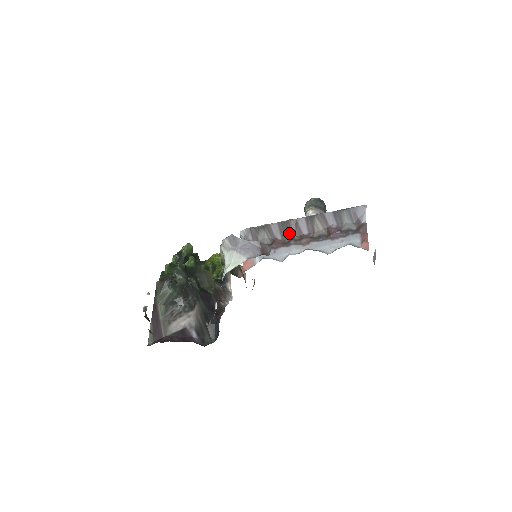
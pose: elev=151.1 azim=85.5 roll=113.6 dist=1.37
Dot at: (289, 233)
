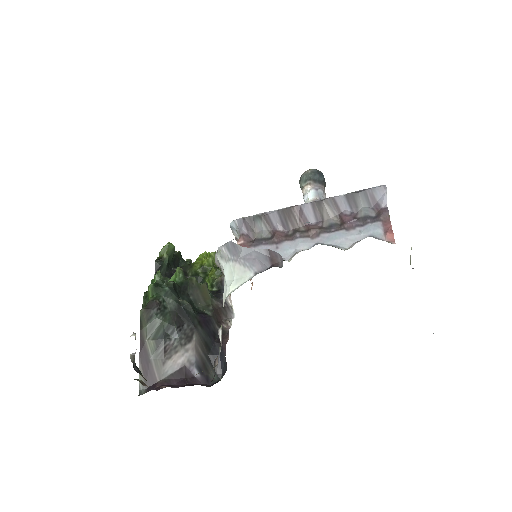
Dot at: (292, 223)
